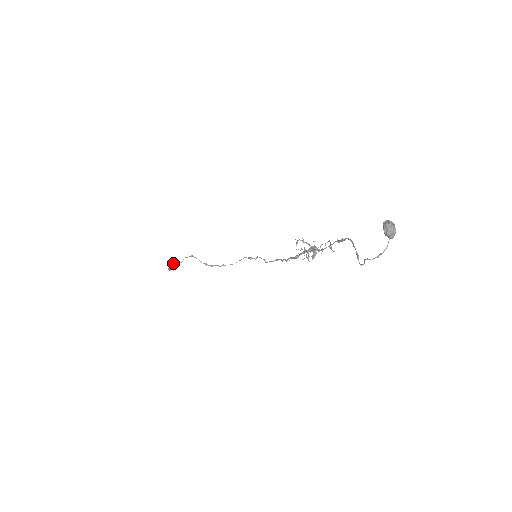
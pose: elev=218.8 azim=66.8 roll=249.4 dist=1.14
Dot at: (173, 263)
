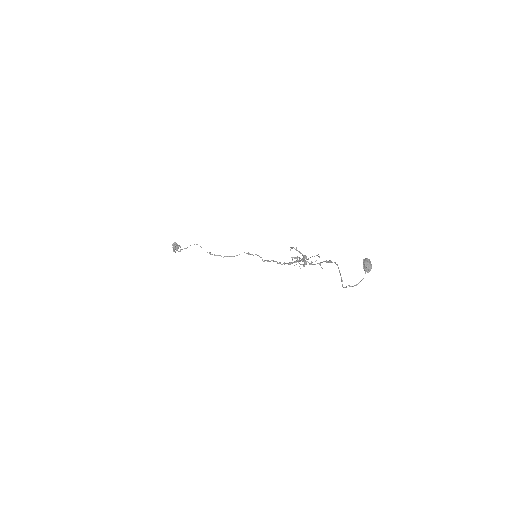
Dot at: (176, 244)
